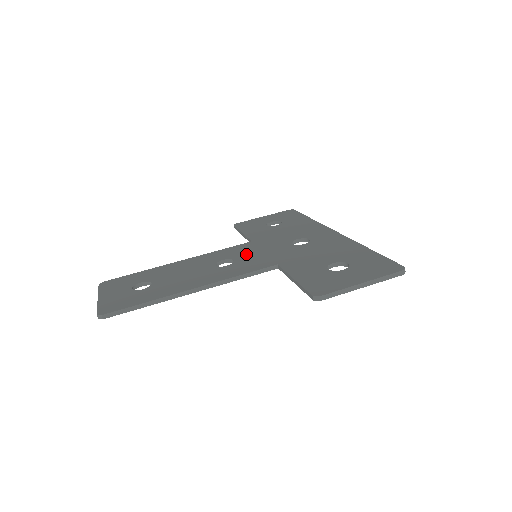
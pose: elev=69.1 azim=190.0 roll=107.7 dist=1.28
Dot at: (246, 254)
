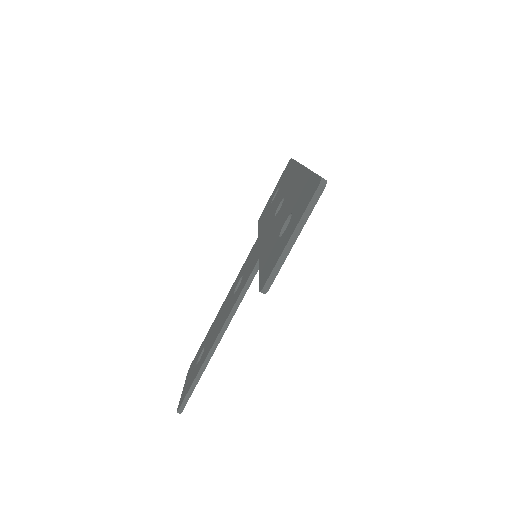
Dot at: (249, 261)
